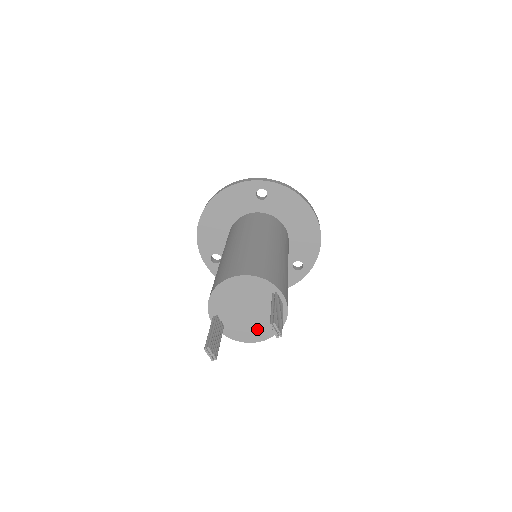
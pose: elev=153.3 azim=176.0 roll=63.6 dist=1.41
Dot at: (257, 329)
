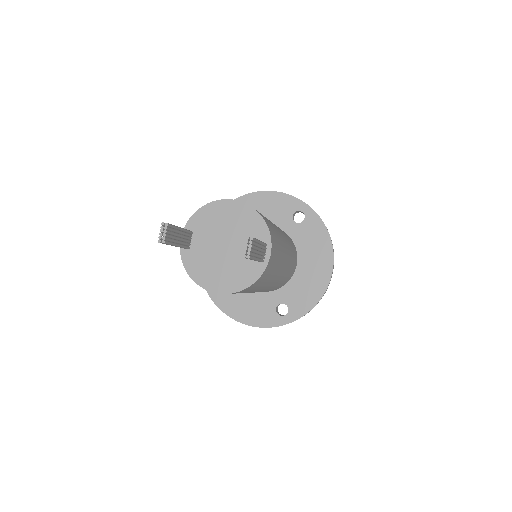
Dot at: (218, 274)
